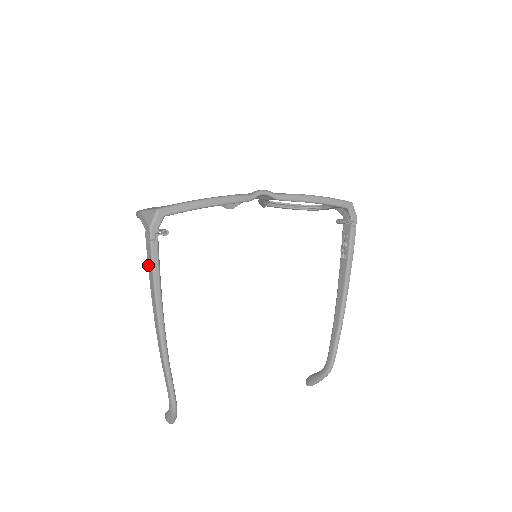
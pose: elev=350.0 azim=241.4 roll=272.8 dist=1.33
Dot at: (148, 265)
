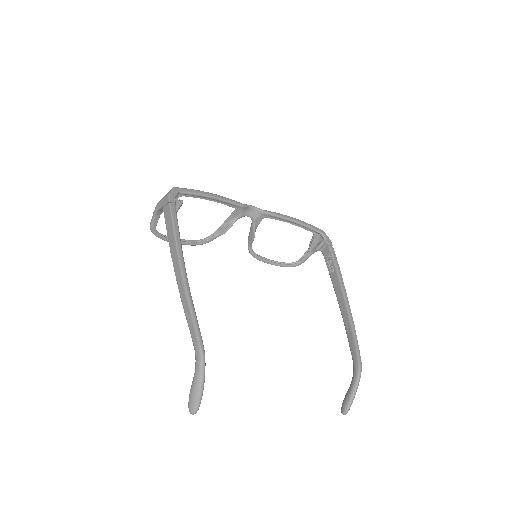
Dot at: (167, 228)
